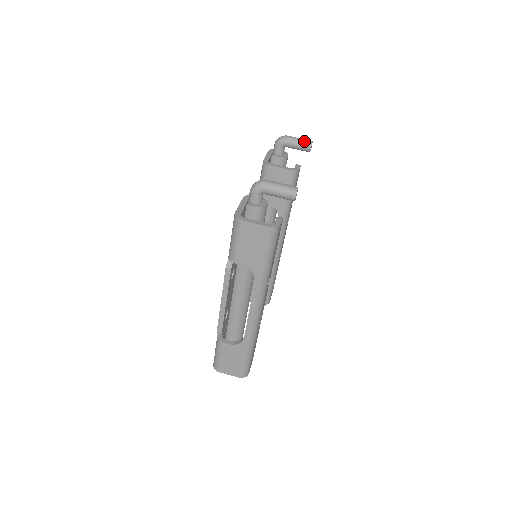
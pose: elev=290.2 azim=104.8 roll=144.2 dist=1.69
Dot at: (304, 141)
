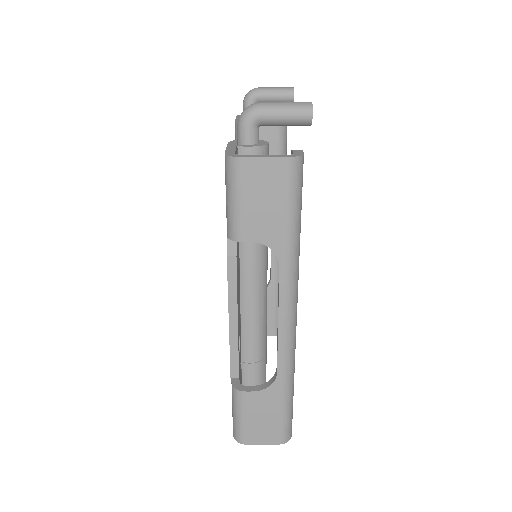
Dot at: (282, 88)
